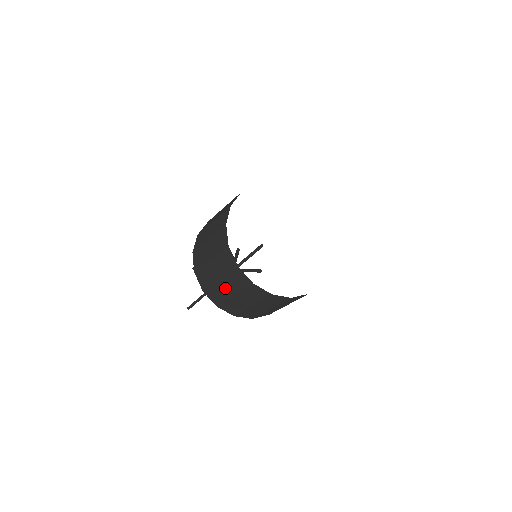
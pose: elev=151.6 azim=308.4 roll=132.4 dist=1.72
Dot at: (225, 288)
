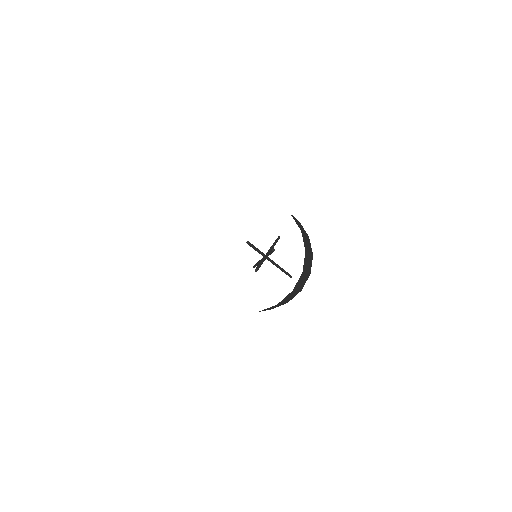
Dot at: occluded
